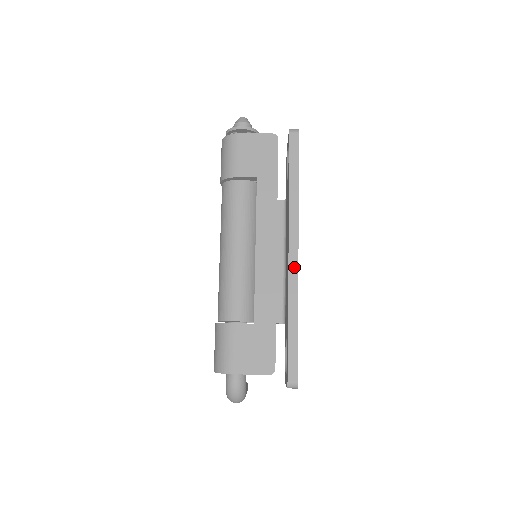
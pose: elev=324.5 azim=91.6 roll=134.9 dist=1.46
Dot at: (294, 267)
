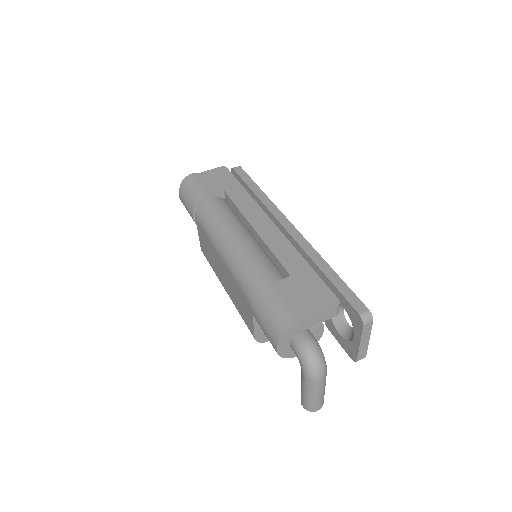
Dot at: (297, 235)
